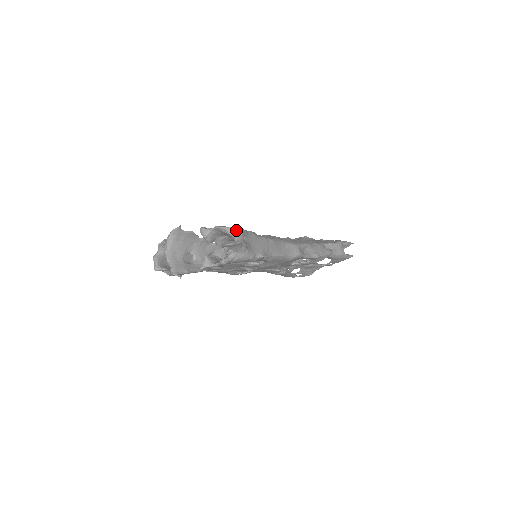
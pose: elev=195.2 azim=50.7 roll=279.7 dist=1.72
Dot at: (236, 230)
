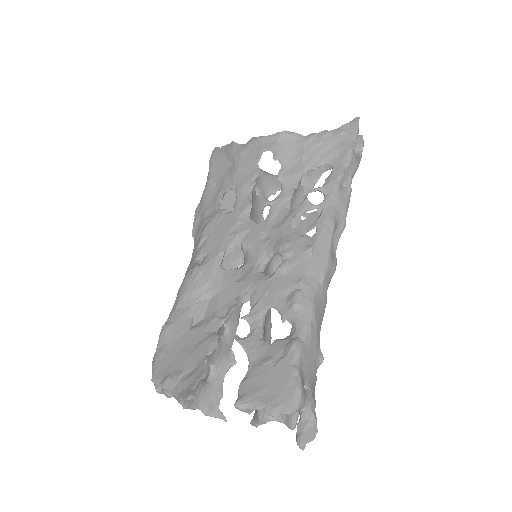
Dot at: (299, 407)
